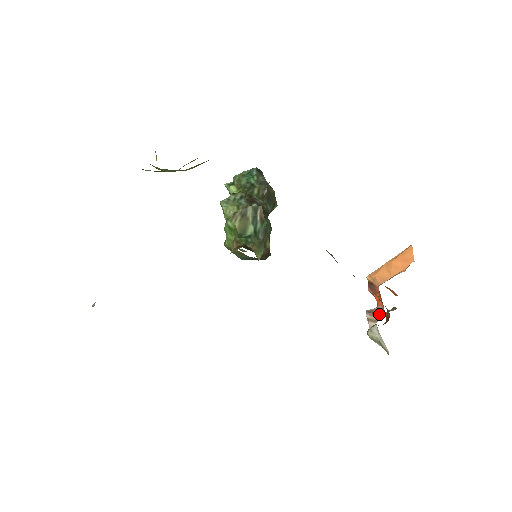
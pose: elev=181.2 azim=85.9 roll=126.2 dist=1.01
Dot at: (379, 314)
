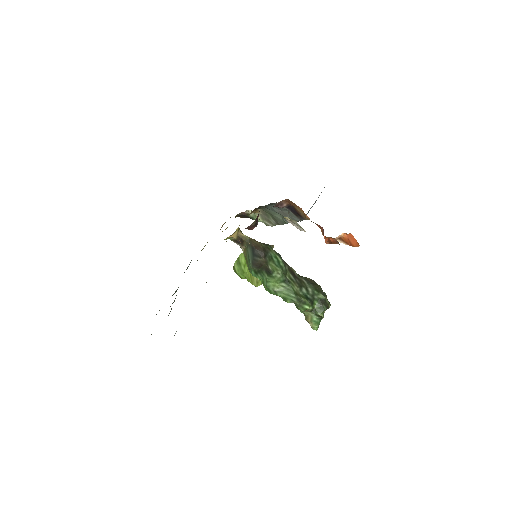
Dot at: occluded
